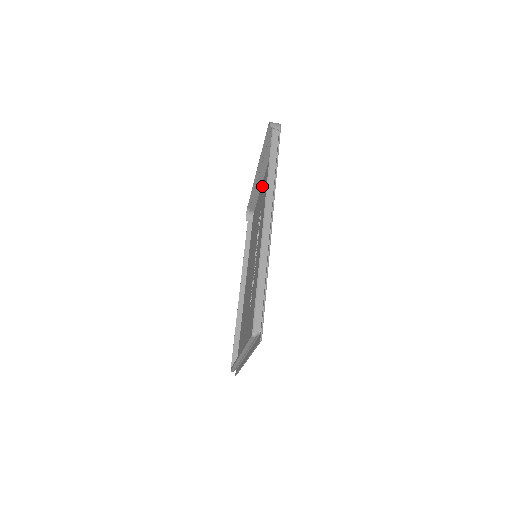
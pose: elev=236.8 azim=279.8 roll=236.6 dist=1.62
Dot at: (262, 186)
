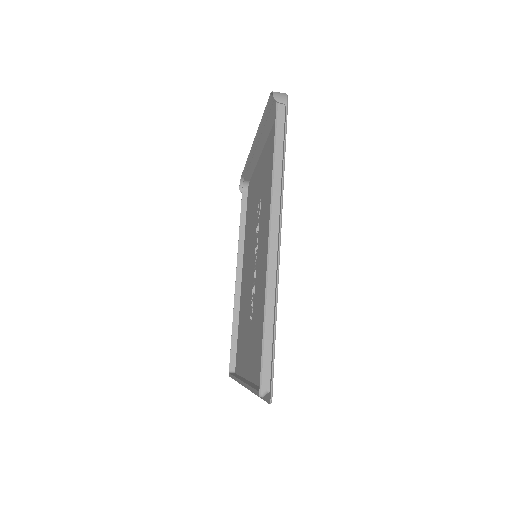
Dot at: (260, 161)
